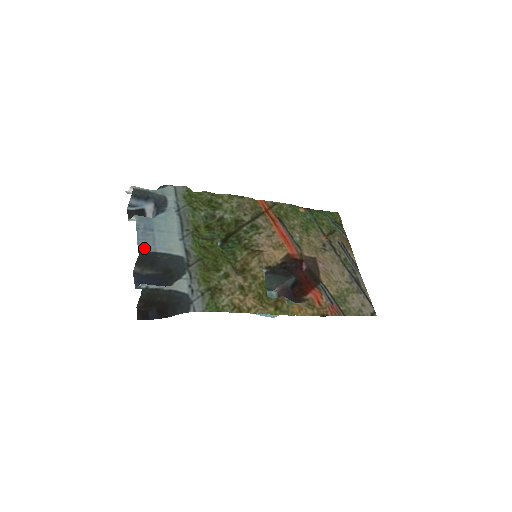
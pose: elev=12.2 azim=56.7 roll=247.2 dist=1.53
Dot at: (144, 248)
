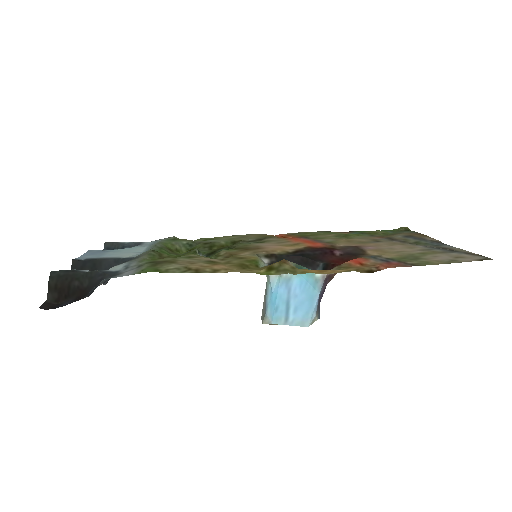
Dot at: (85, 258)
